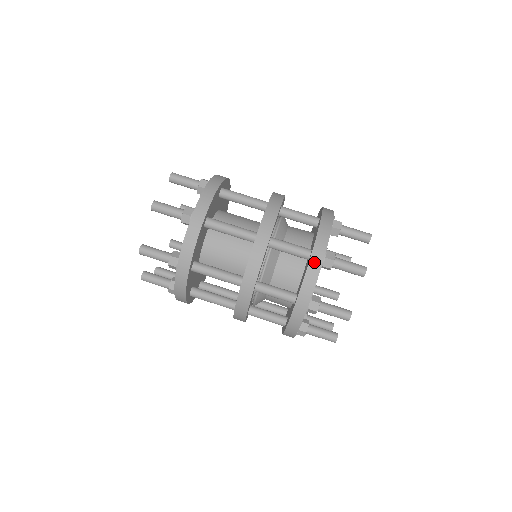
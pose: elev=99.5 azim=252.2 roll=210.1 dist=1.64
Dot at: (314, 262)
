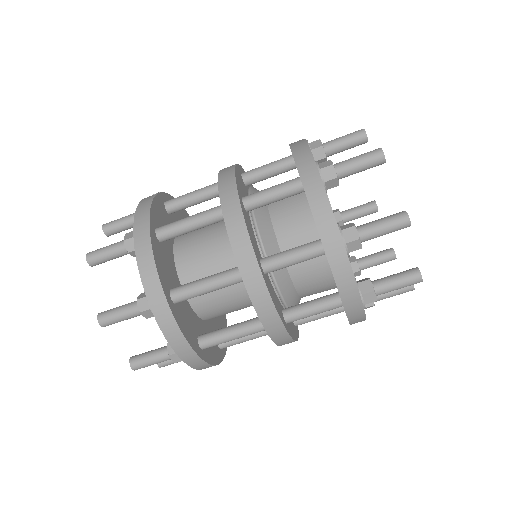
Dot at: (336, 262)
